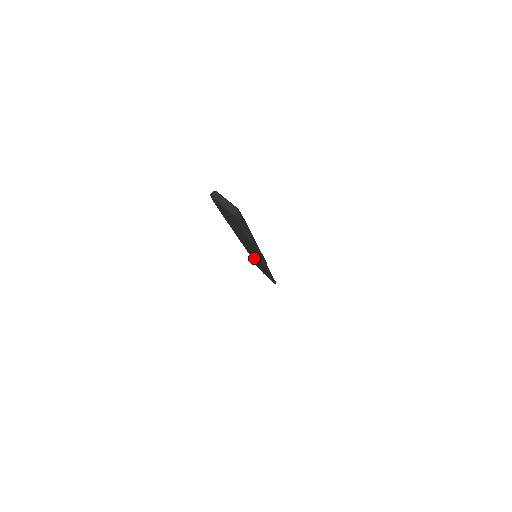
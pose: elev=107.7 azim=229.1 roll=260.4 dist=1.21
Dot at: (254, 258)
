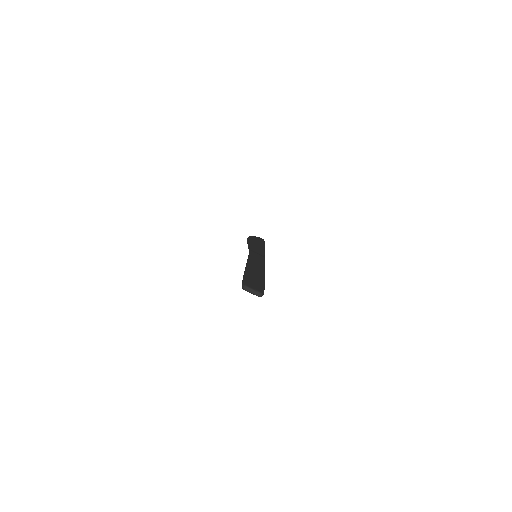
Dot at: occluded
